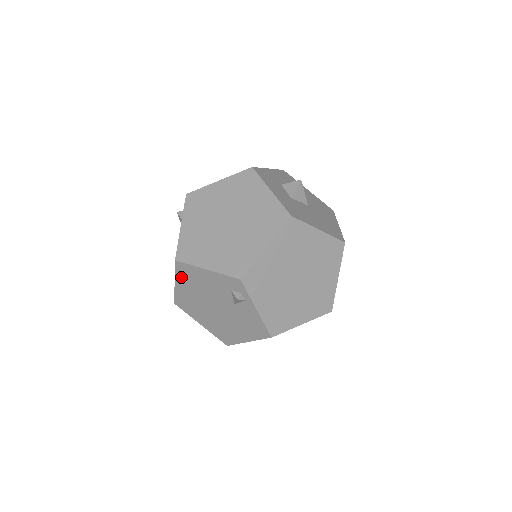
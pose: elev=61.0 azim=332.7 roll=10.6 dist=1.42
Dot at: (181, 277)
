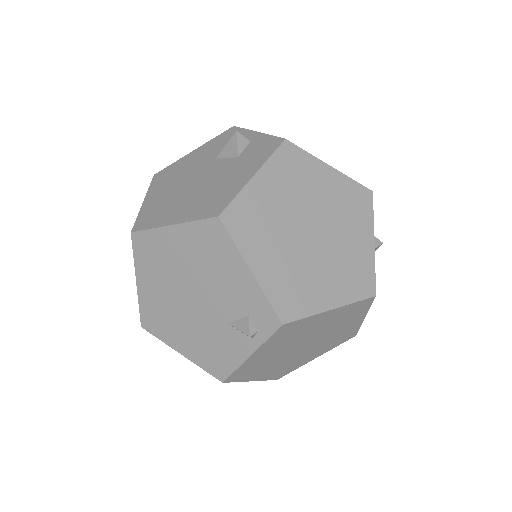
Dot at: (195, 233)
